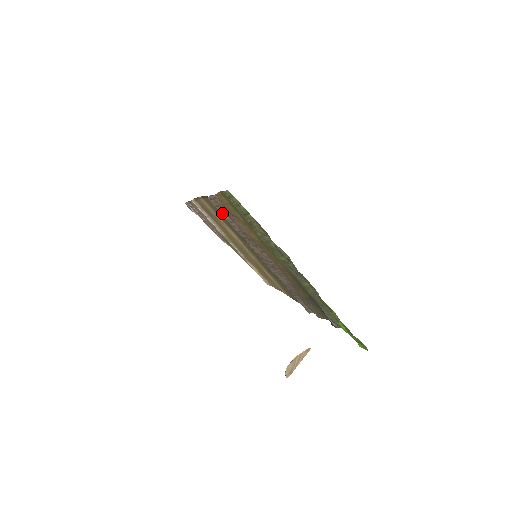
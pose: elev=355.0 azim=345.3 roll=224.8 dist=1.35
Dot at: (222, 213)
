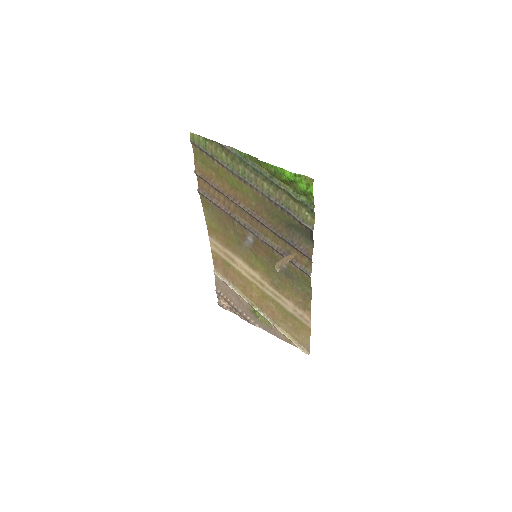
Dot at: (209, 198)
